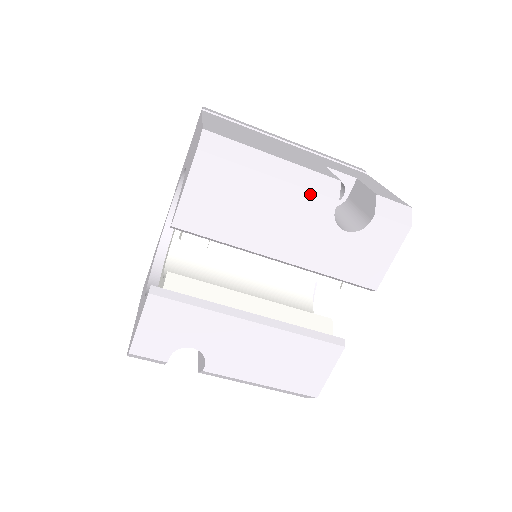
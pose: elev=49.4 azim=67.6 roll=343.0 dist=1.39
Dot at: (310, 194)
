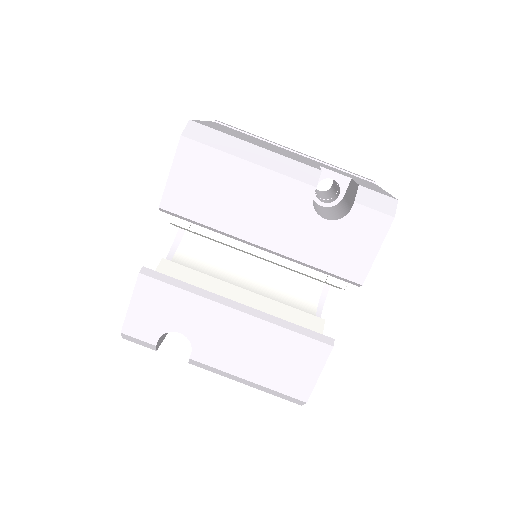
Dot at: (287, 180)
